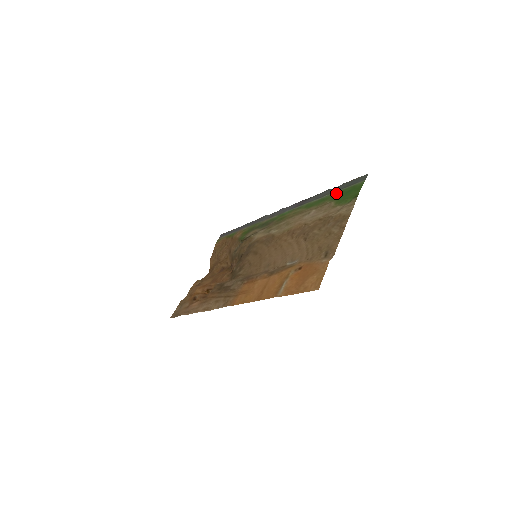
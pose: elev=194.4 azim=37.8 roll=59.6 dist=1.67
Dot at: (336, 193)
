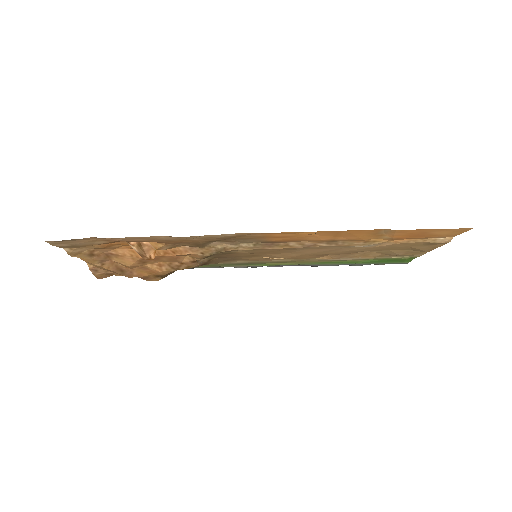
Dot at: (368, 262)
